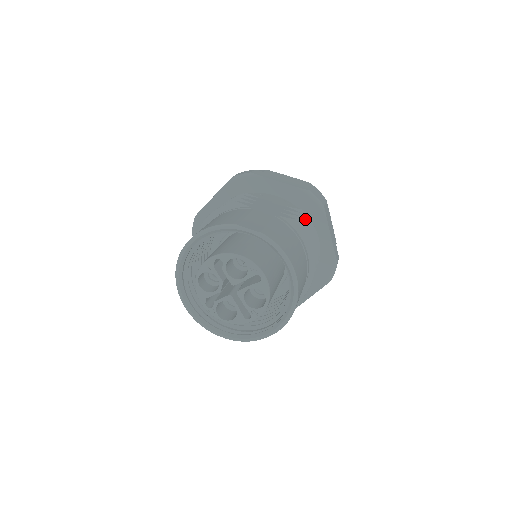
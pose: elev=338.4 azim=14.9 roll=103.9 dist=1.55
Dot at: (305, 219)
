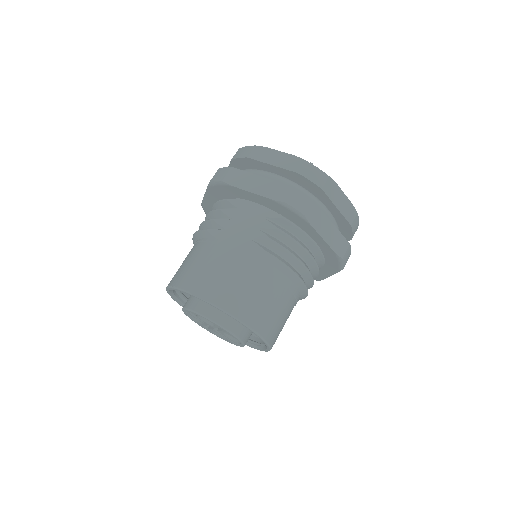
Dot at: (285, 234)
